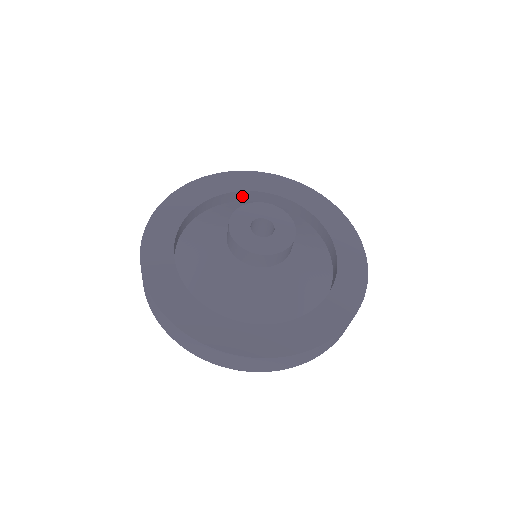
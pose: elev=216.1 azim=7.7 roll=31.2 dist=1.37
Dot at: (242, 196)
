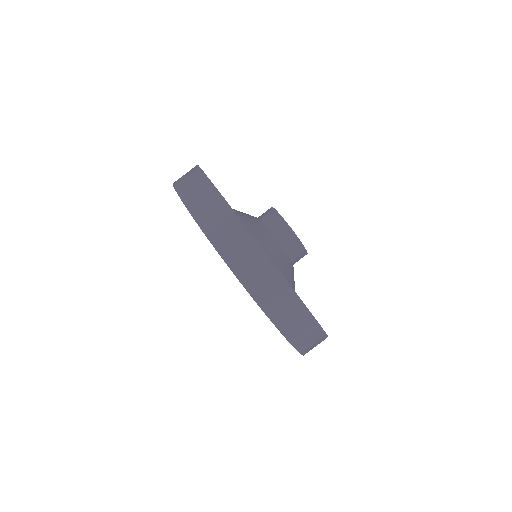
Dot at: occluded
